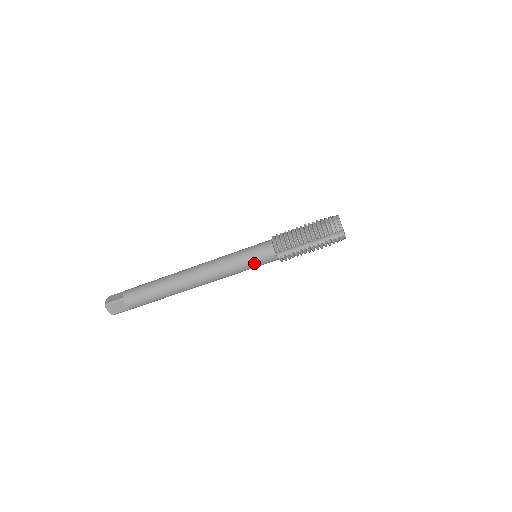
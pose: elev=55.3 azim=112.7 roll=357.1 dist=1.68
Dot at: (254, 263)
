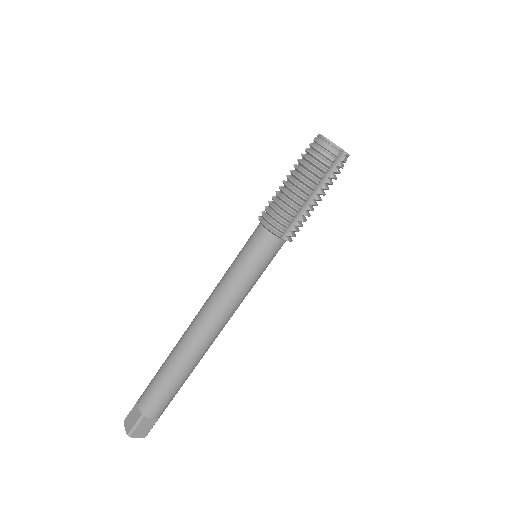
Dot at: (262, 267)
